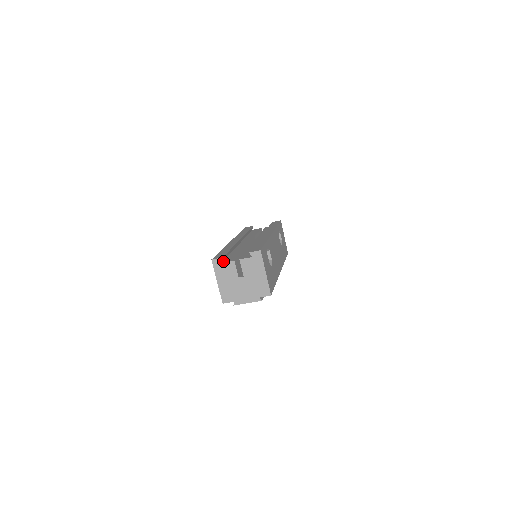
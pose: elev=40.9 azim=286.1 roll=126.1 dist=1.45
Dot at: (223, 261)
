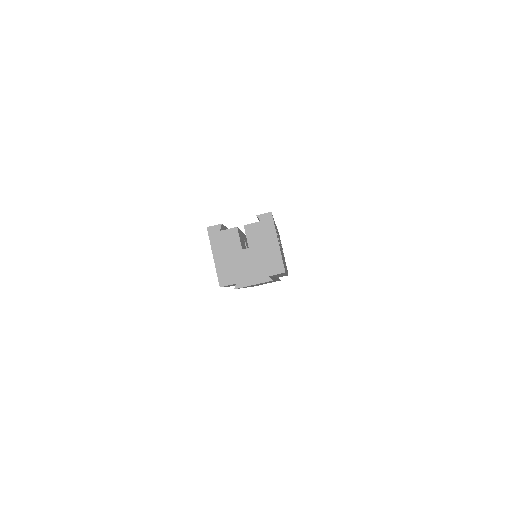
Dot at: (222, 231)
